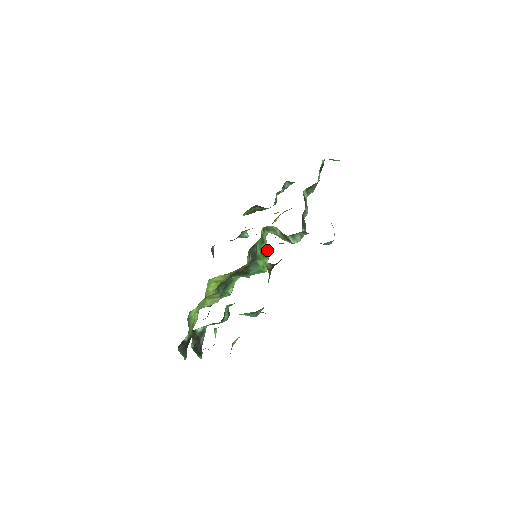
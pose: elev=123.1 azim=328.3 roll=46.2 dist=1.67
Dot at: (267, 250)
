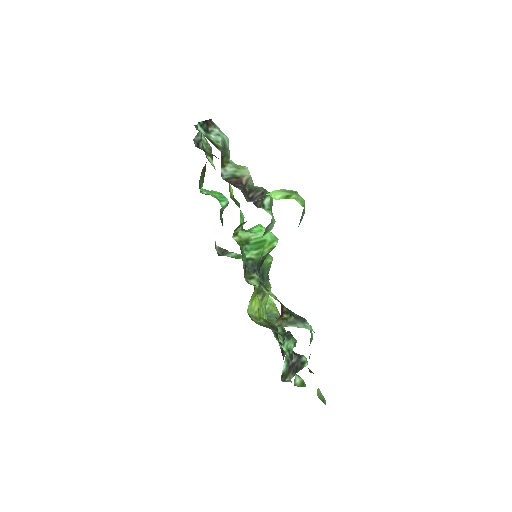
Dot at: (258, 236)
